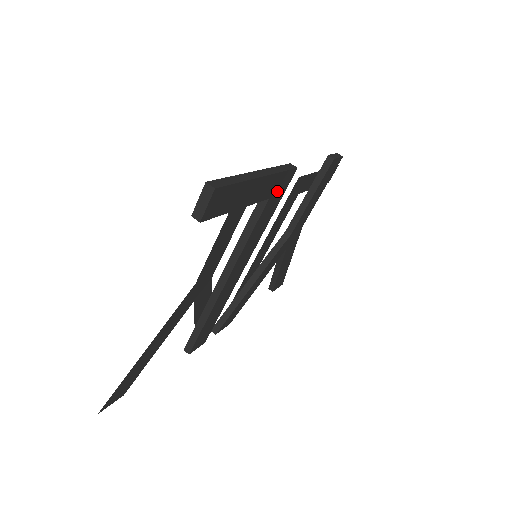
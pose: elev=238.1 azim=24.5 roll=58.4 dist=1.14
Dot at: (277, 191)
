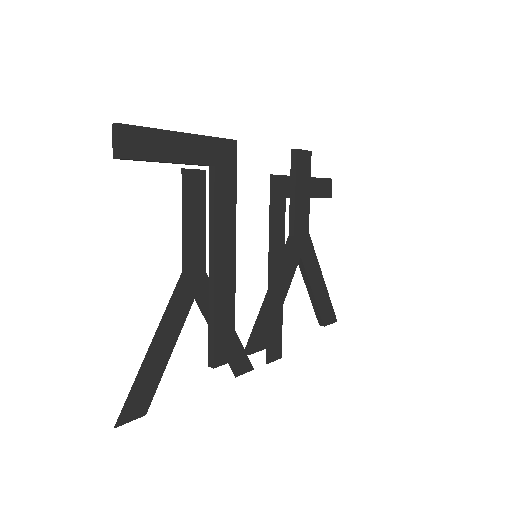
Dot at: (222, 161)
